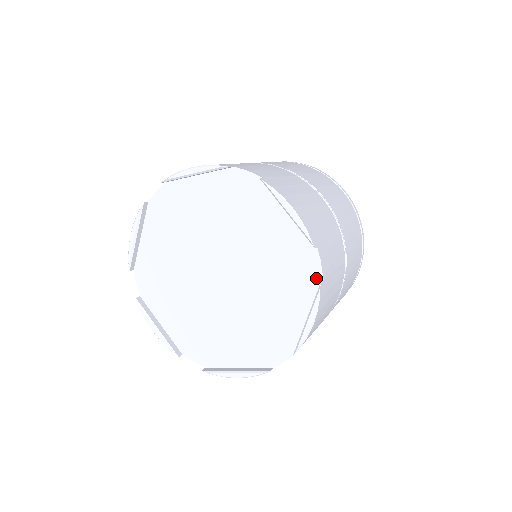
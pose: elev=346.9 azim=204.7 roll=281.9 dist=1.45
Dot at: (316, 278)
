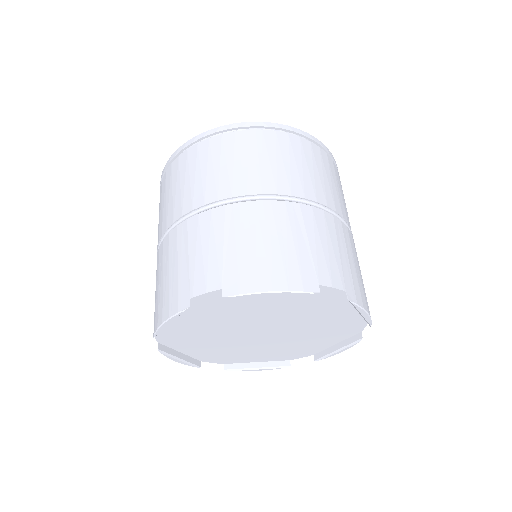
Dot at: (356, 331)
